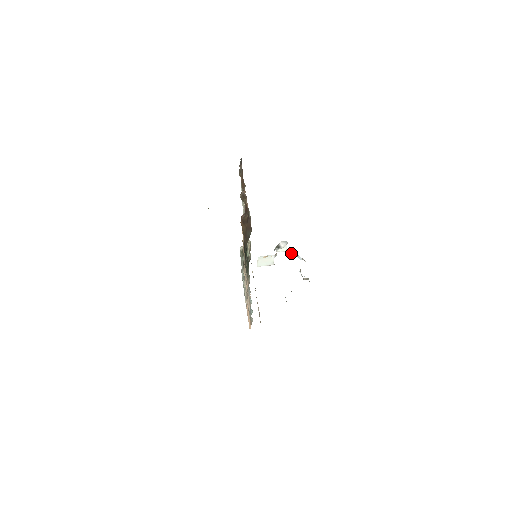
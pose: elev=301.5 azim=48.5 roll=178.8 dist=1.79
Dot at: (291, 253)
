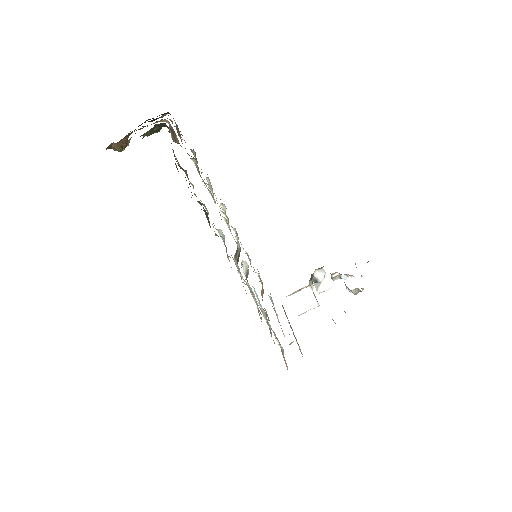
Dot at: (331, 278)
